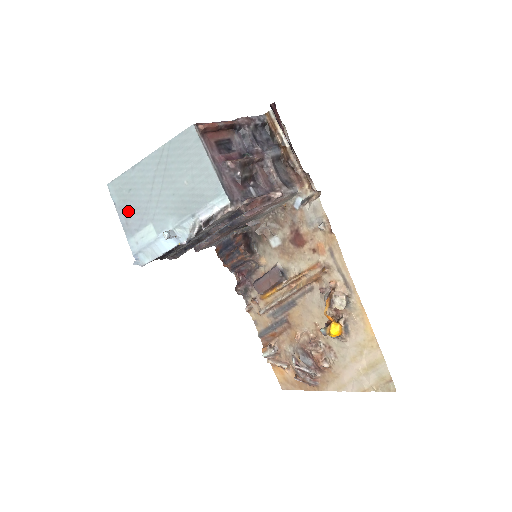
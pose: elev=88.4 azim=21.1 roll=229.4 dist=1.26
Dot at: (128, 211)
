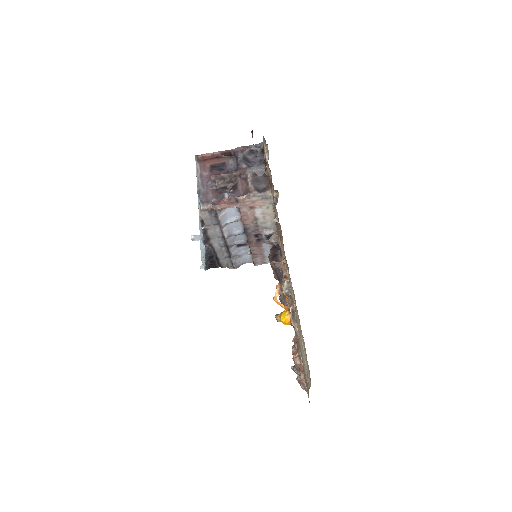
Dot at: occluded
